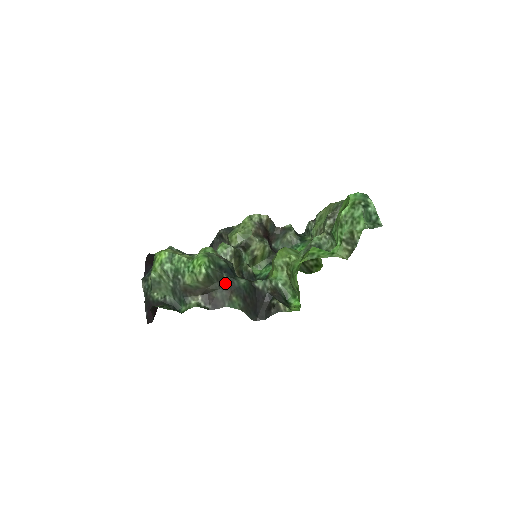
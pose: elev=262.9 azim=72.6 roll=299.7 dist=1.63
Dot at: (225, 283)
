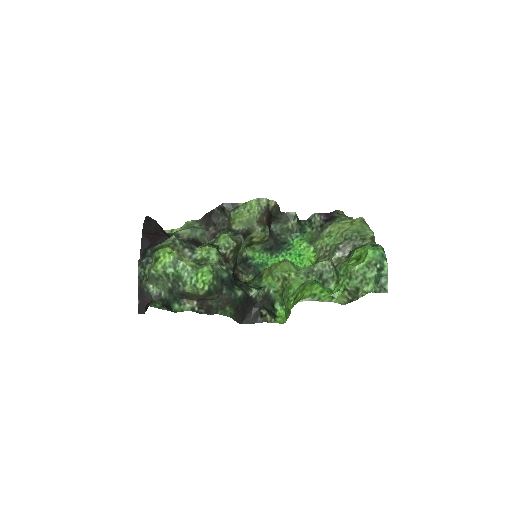
Dot at: (223, 295)
